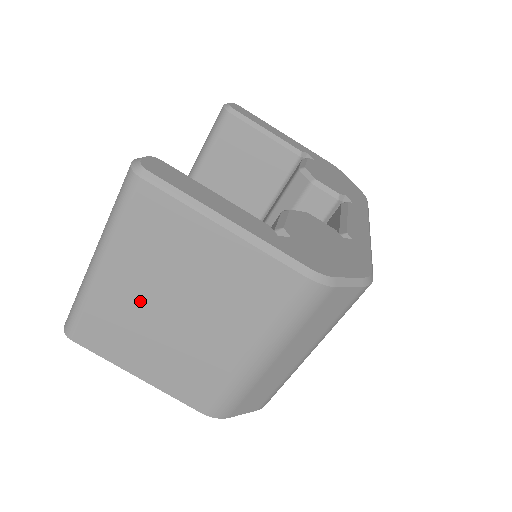
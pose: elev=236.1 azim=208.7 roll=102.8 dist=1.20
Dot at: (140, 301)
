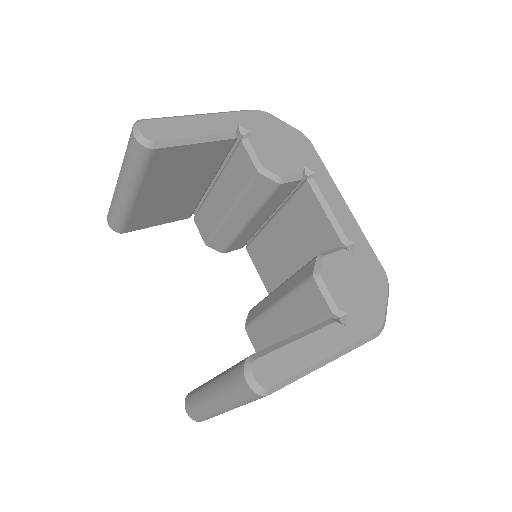
Dot at: occluded
